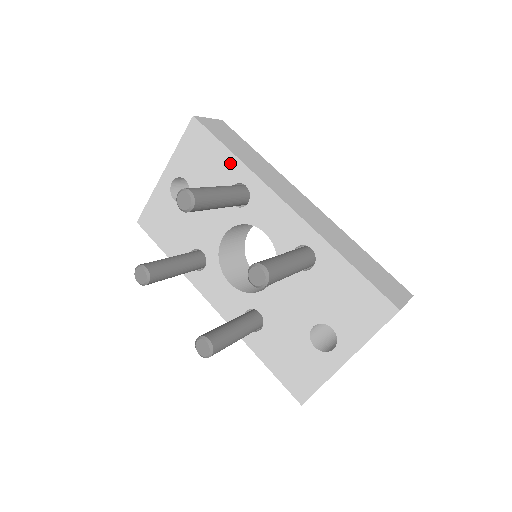
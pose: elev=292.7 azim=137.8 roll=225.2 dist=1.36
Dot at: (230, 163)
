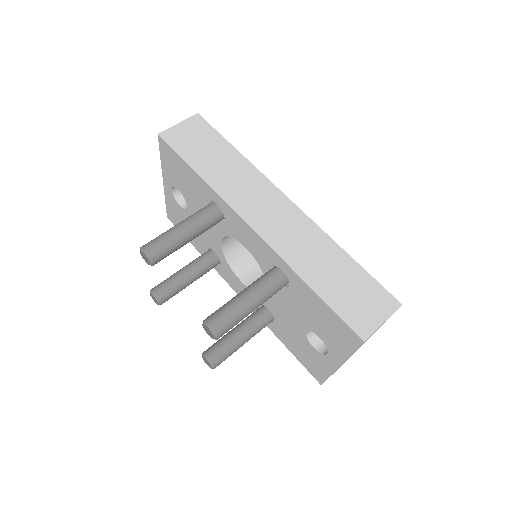
Dot at: (199, 182)
